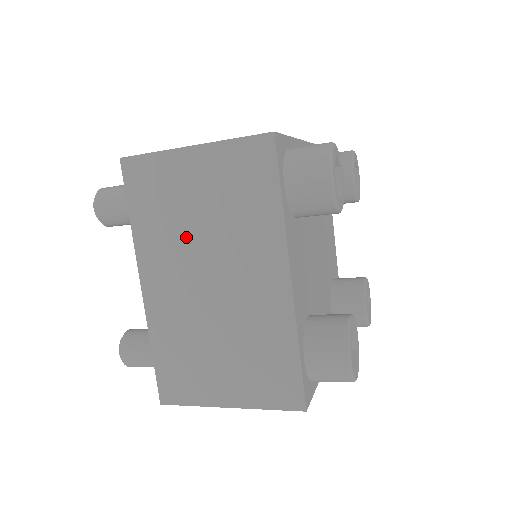
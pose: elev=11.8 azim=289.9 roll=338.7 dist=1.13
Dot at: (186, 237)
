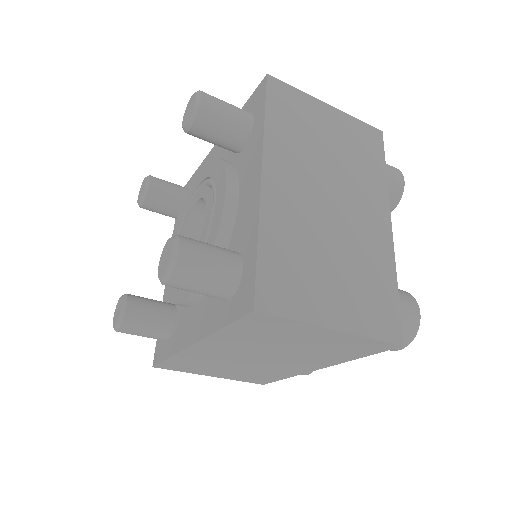
Dot at: (315, 158)
